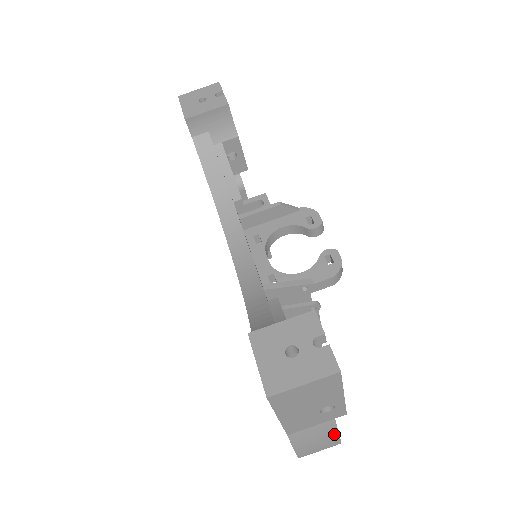
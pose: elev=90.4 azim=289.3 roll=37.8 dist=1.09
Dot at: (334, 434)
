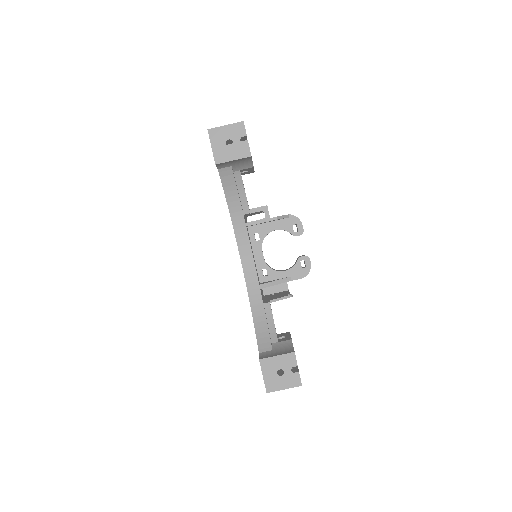
Dot at: occluded
